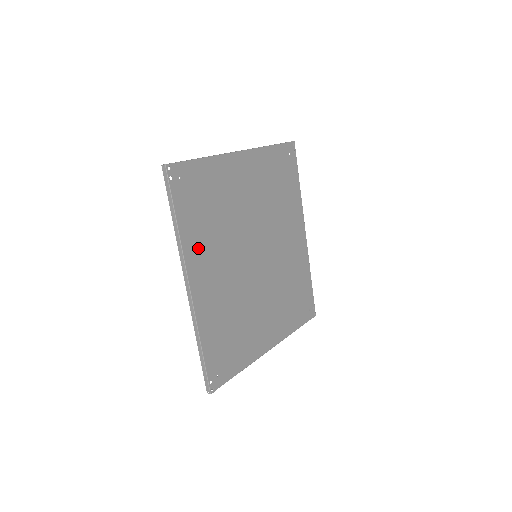
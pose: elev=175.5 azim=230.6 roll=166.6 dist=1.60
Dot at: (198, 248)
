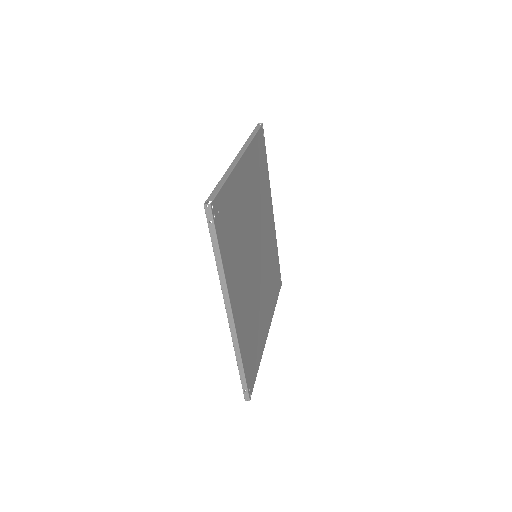
Dot at: (233, 276)
